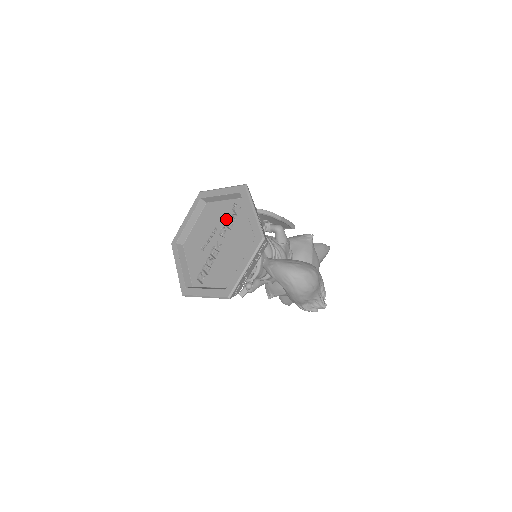
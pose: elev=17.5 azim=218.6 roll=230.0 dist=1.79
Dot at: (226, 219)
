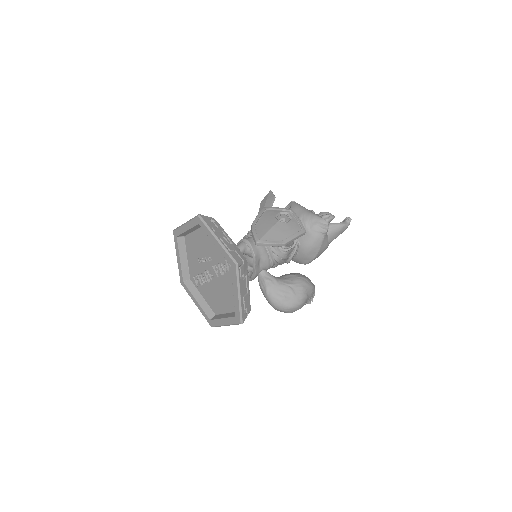
Dot at: (219, 262)
